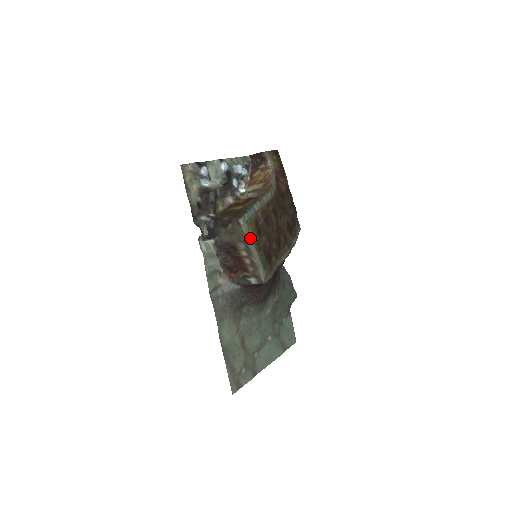
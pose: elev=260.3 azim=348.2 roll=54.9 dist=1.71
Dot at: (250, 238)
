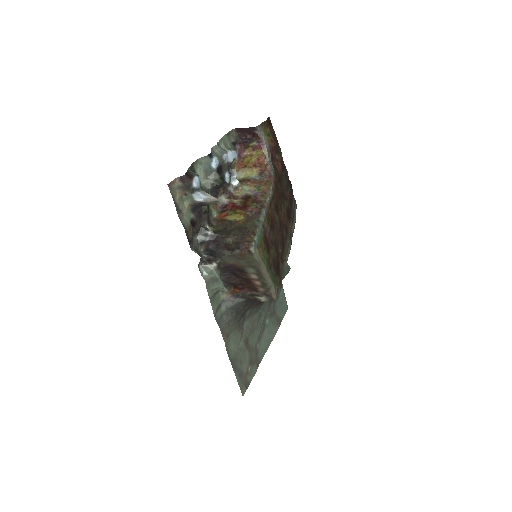
Dot at: (261, 262)
